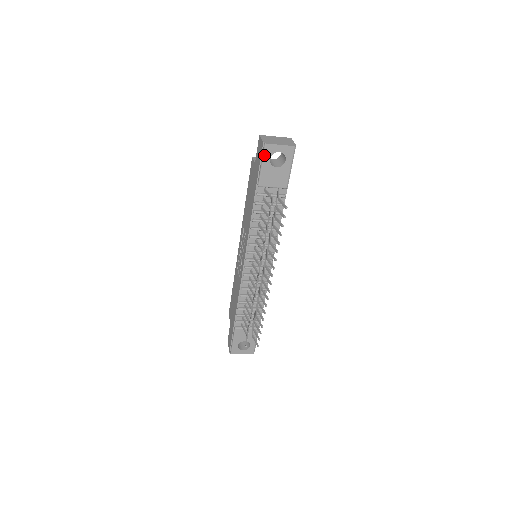
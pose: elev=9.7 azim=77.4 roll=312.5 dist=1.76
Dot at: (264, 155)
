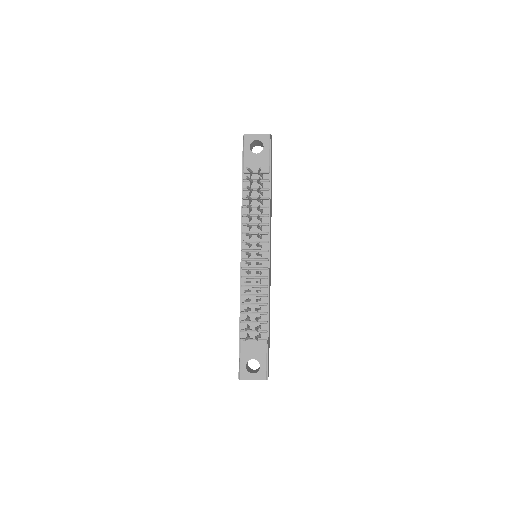
Dot at: (244, 144)
